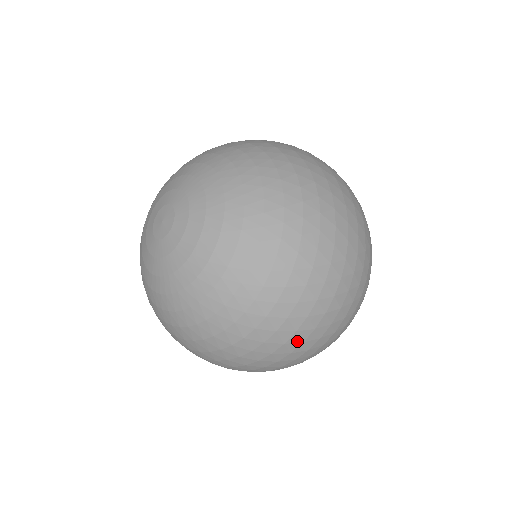
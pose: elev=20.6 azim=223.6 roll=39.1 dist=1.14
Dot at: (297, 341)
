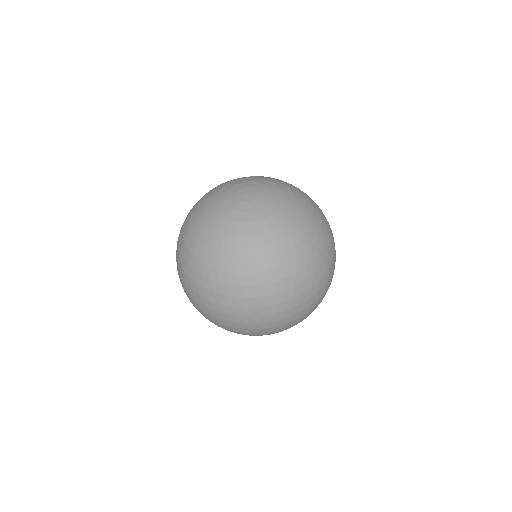
Dot at: (297, 302)
